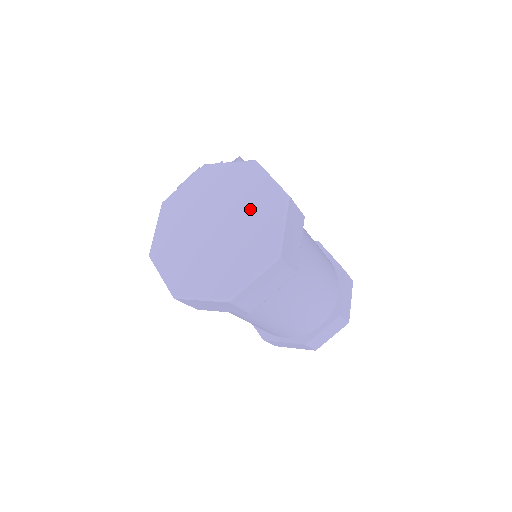
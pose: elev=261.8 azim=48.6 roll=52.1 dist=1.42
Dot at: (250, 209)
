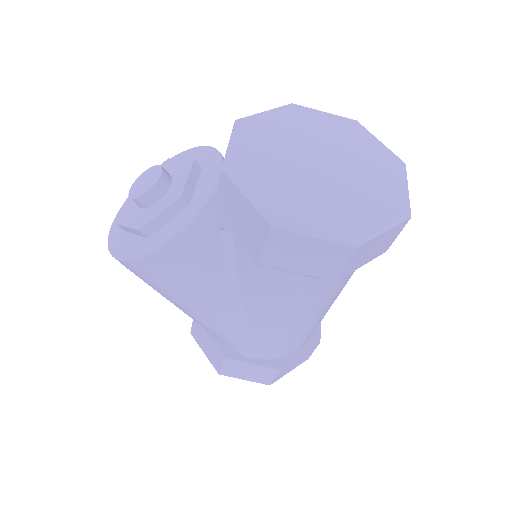
Dot at: (337, 139)
